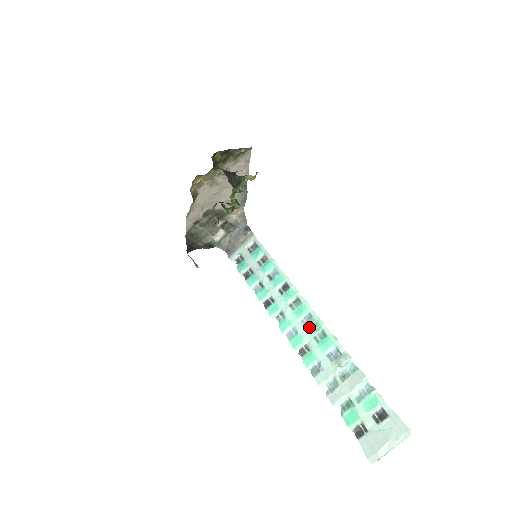
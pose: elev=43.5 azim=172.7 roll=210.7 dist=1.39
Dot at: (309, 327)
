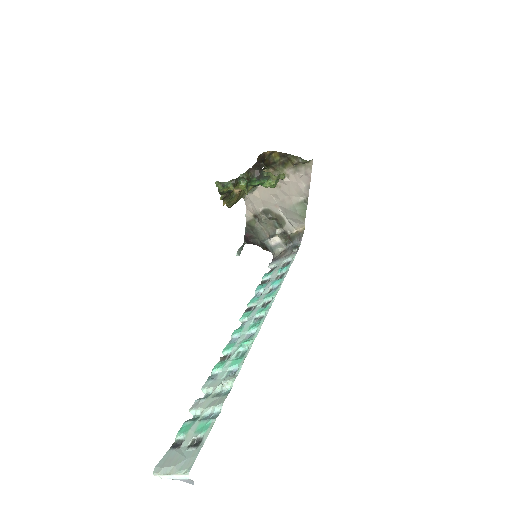
Dot at: occluded
